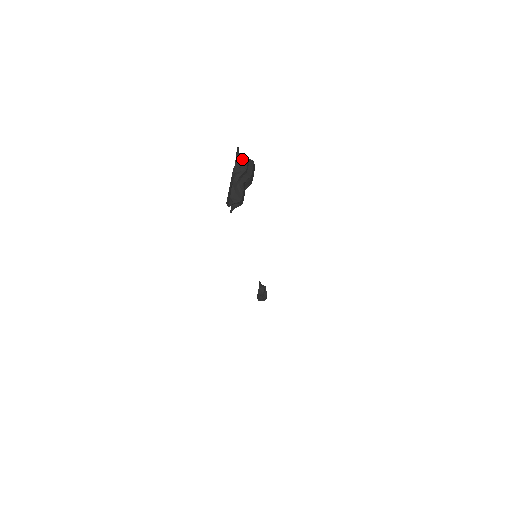
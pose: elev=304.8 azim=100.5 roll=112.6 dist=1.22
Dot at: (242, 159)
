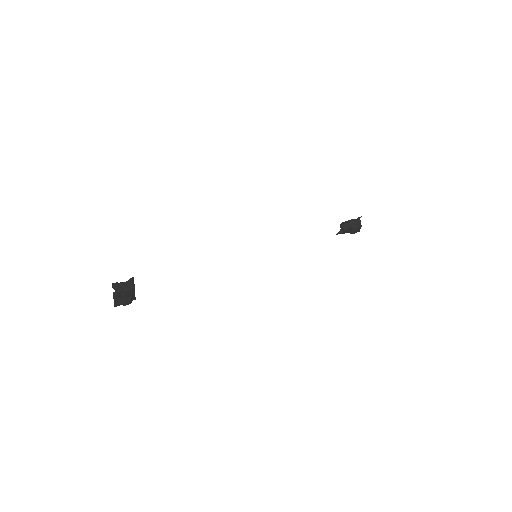
Dot at: (116, 291)
